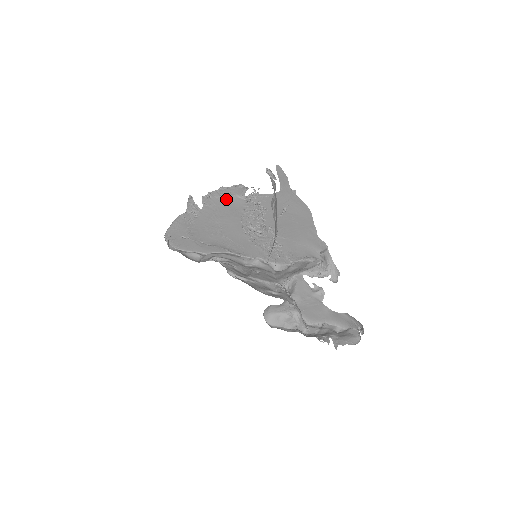
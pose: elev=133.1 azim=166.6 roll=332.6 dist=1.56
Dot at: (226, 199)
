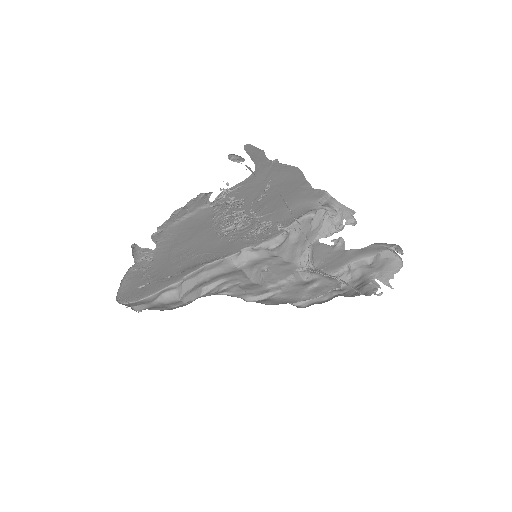
Dot at: (186, 220)
